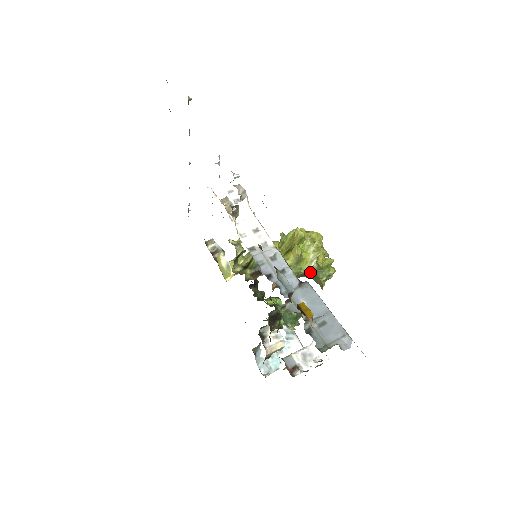
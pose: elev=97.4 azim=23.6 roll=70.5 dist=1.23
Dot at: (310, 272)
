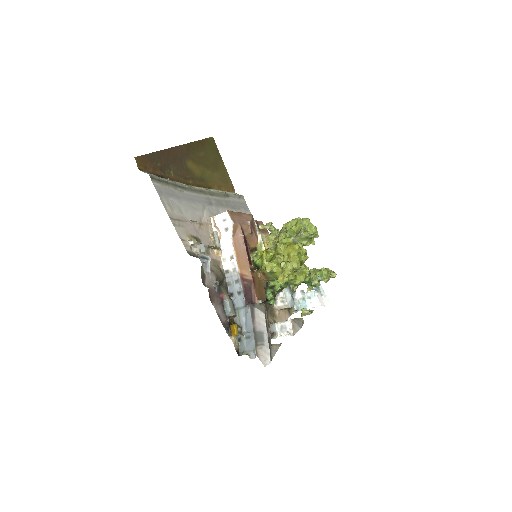
Dot at: occluded
